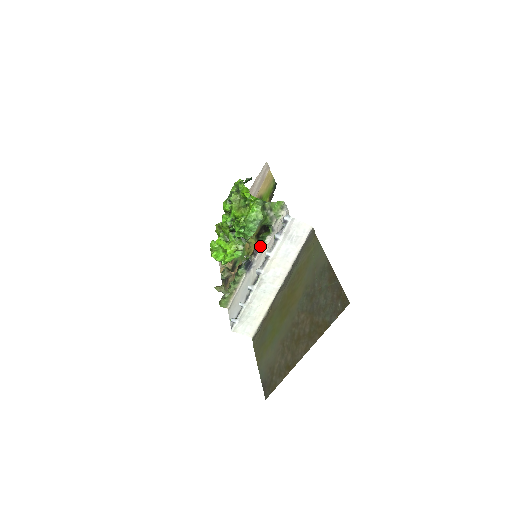
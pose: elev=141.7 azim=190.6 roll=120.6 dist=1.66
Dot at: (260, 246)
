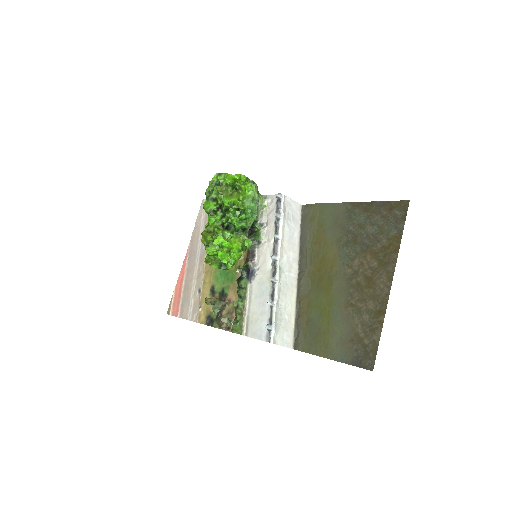
Dot at: (254, 246)
